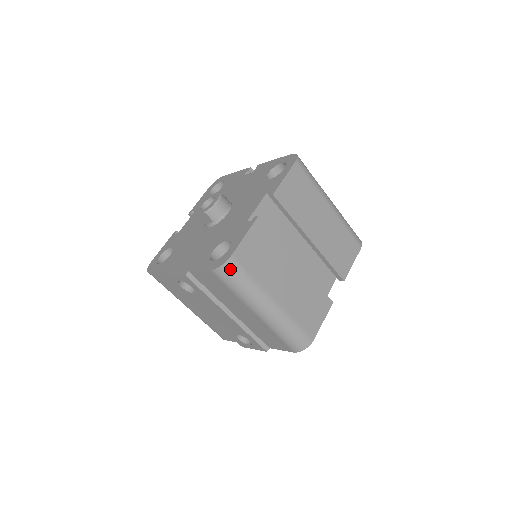
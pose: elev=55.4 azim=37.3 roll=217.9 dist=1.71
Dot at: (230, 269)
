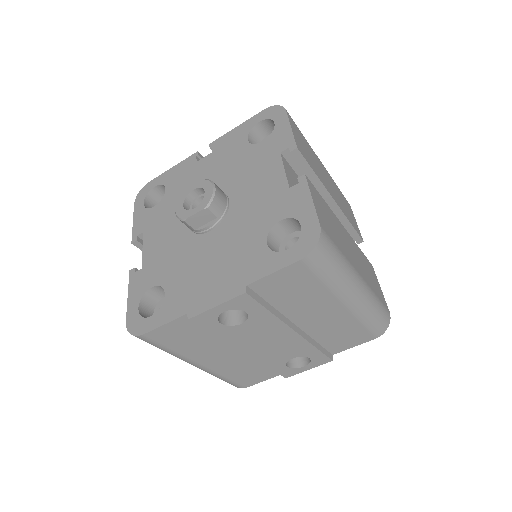
Dot at: (324, 246)
